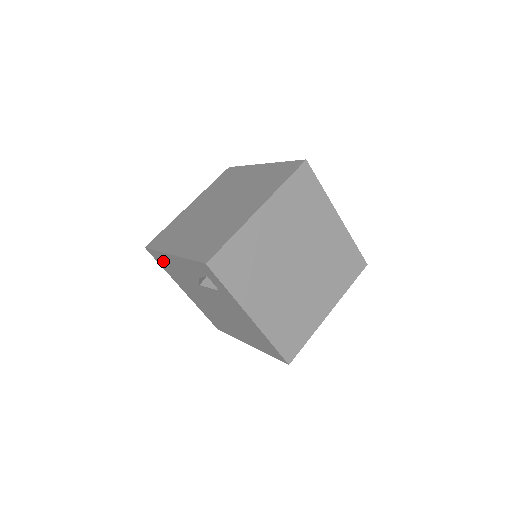
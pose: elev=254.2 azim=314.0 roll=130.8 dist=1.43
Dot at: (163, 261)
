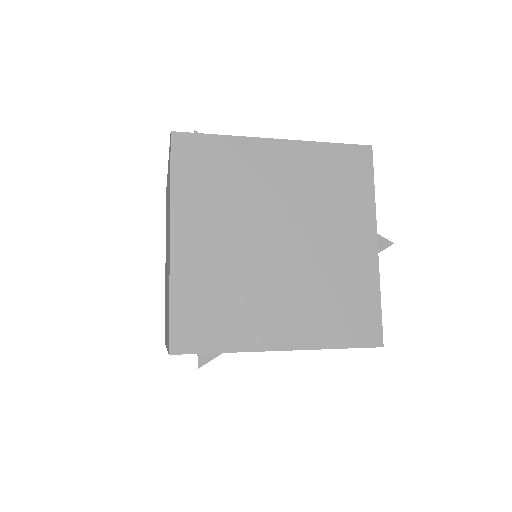
Dot at: occluded
